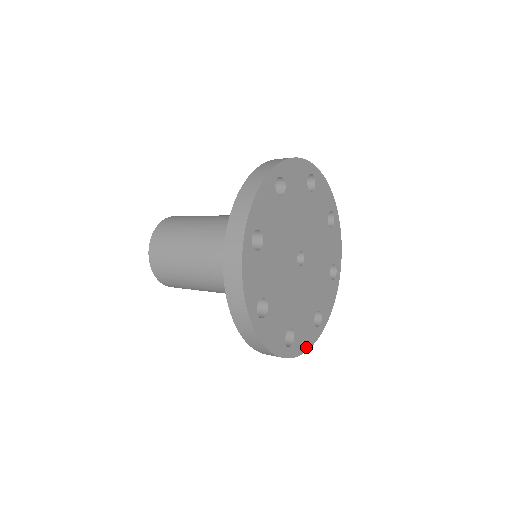
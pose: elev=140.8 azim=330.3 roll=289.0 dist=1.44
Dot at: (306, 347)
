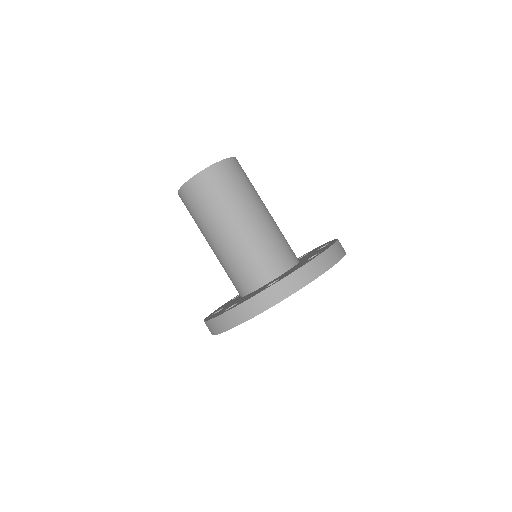
Dot at: occluded
